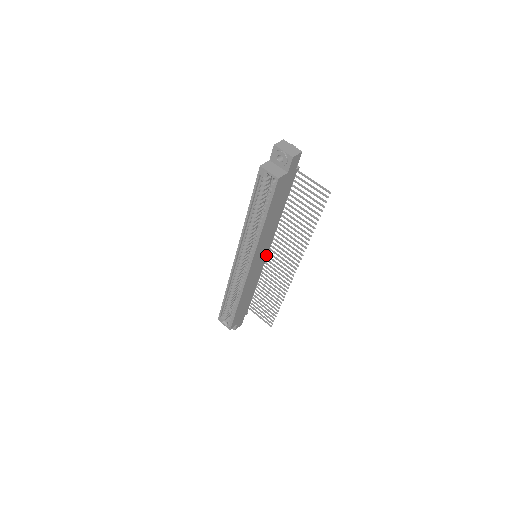
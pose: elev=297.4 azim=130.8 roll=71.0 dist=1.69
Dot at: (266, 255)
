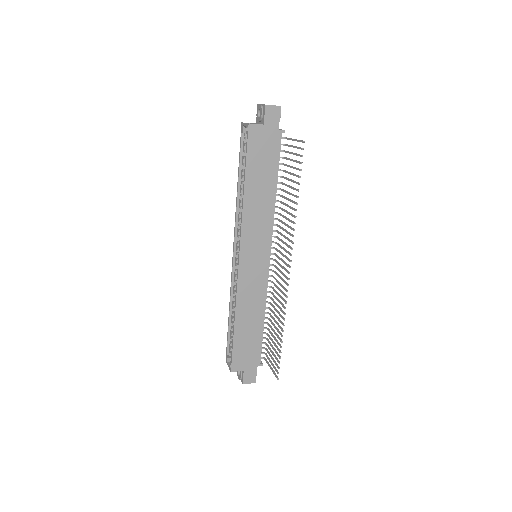
Dot at: (268, 258)
